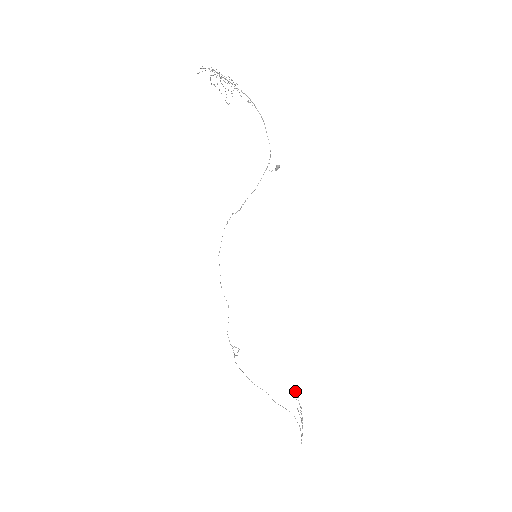
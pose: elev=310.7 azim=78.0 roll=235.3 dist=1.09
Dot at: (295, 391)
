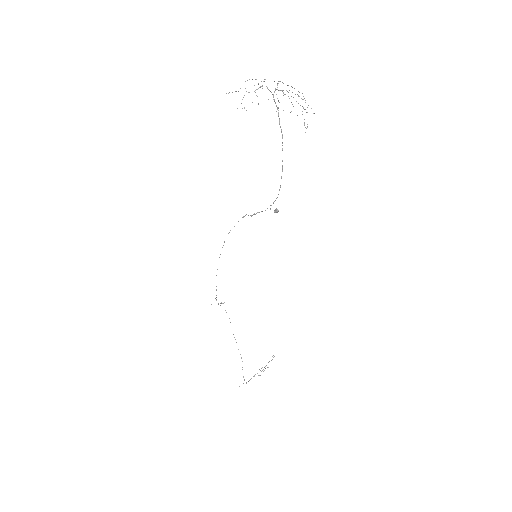
Dot at: occluded
